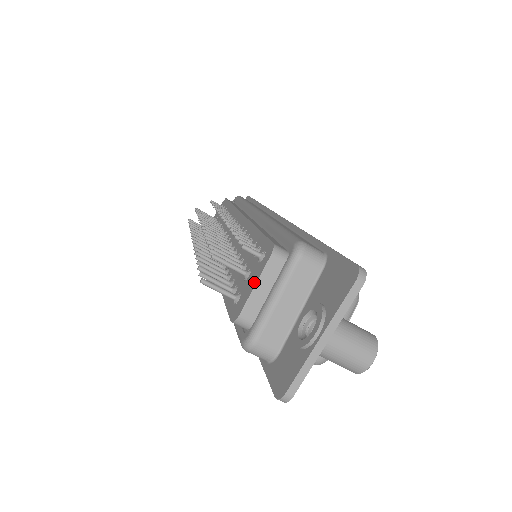
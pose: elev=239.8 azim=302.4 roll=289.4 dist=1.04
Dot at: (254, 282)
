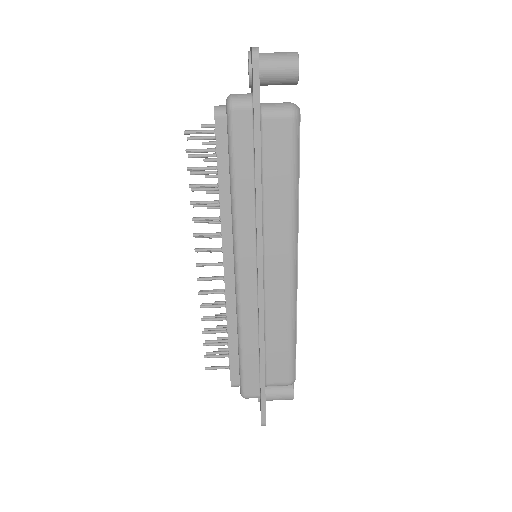
Dot at: occluded
